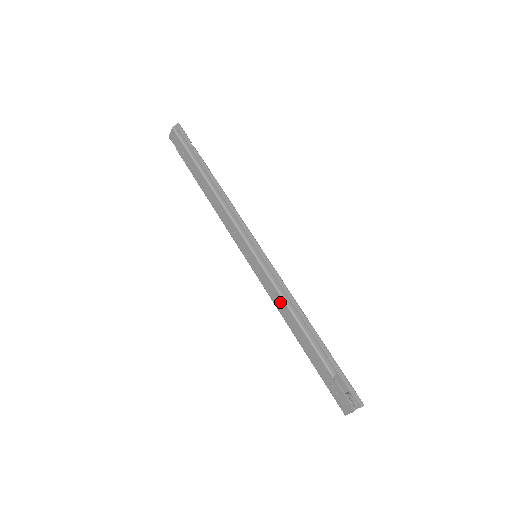
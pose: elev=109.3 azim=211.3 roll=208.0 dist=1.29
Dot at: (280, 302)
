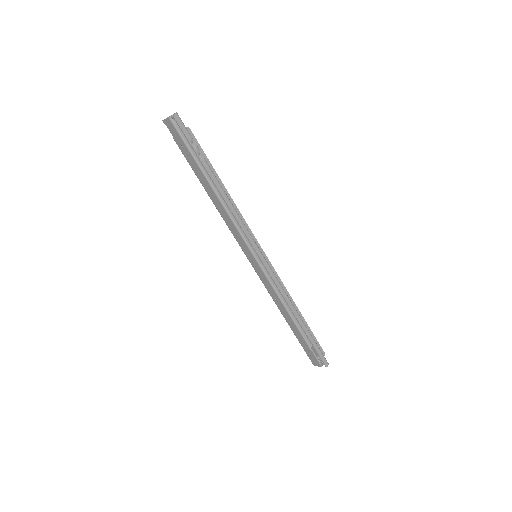
Dot at: (275, 296)
